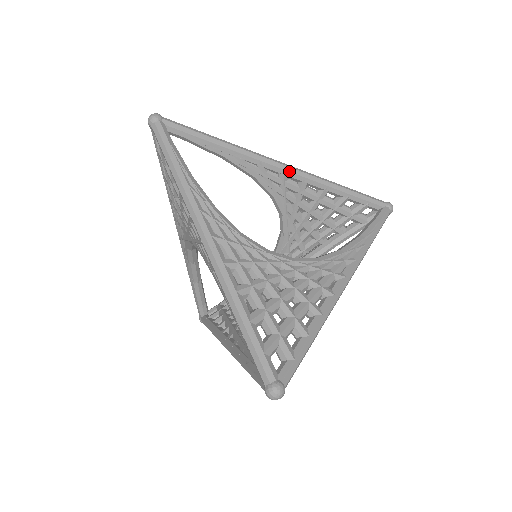
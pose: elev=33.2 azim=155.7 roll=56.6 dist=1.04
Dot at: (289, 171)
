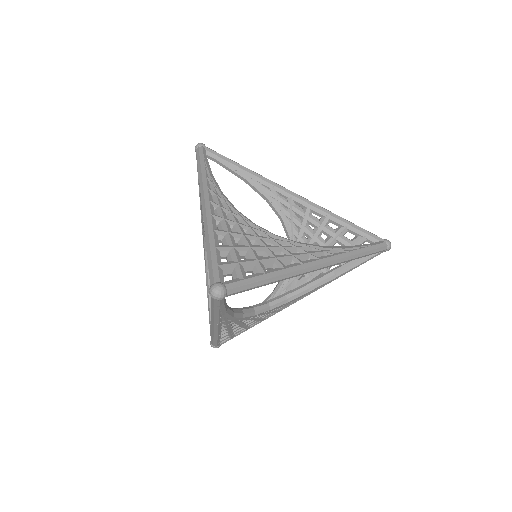
Dot at: (296, 197)
